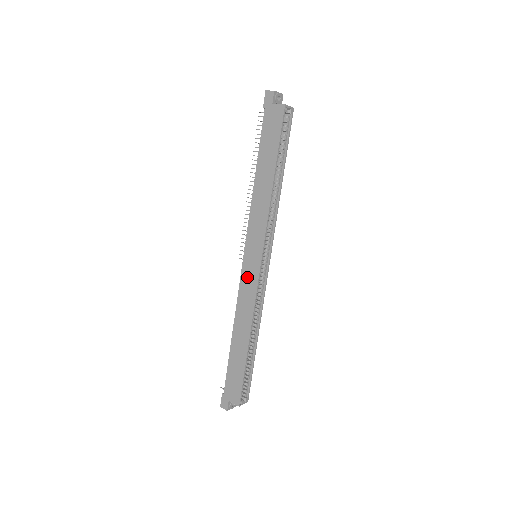
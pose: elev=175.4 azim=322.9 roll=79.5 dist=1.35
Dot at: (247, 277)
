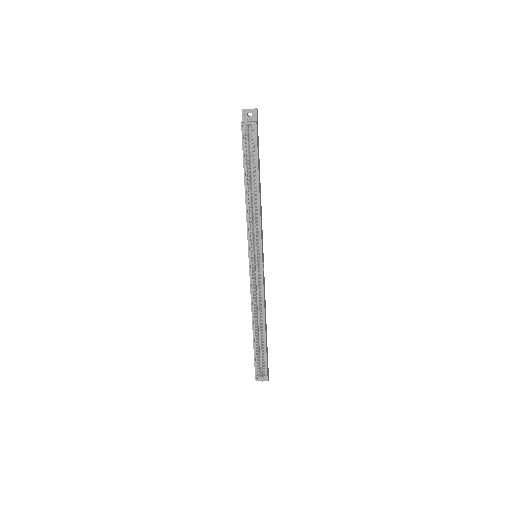
Dot at: occluded
